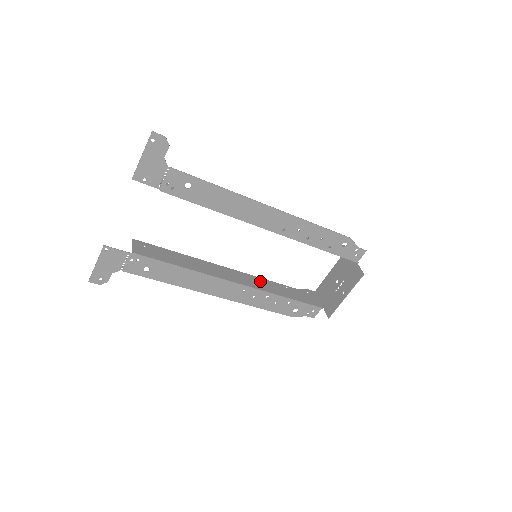
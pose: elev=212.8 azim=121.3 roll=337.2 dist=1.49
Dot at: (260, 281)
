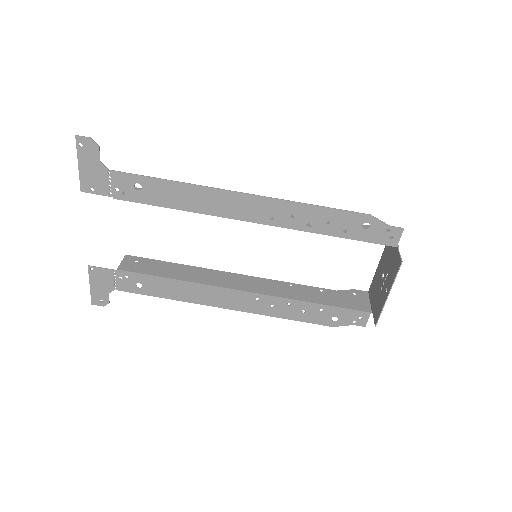
Dot at: (281, 286)
